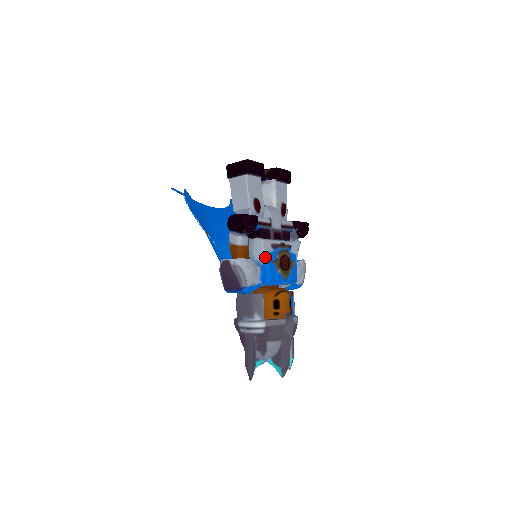
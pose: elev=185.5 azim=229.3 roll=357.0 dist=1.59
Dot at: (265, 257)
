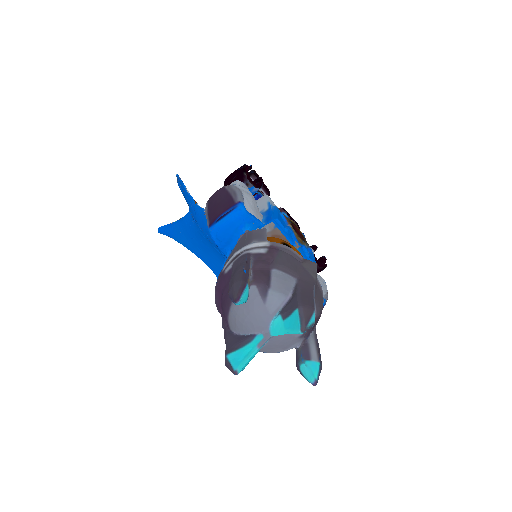
Dot at: (270, 205)
